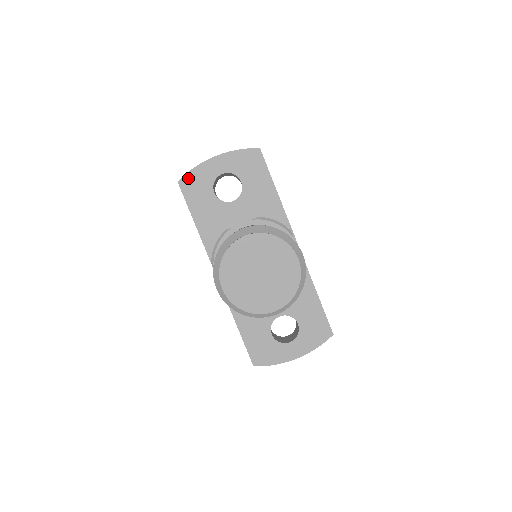
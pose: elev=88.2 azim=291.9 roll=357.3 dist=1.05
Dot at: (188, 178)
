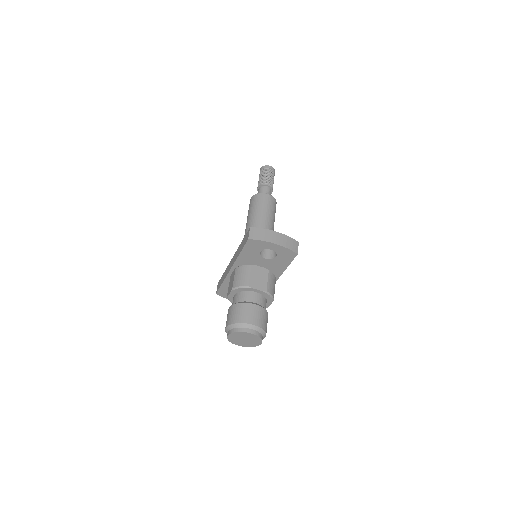
Dot at: (254, 241)
